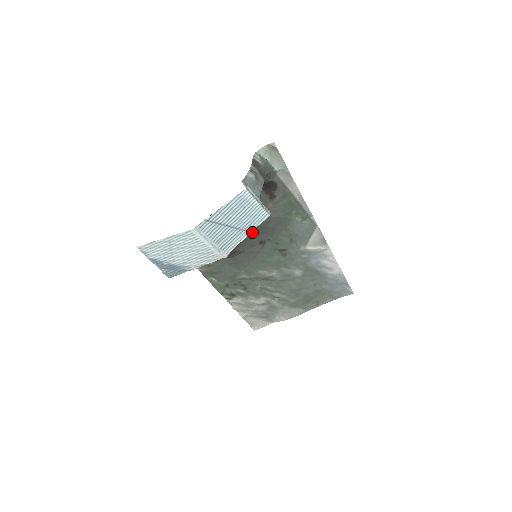
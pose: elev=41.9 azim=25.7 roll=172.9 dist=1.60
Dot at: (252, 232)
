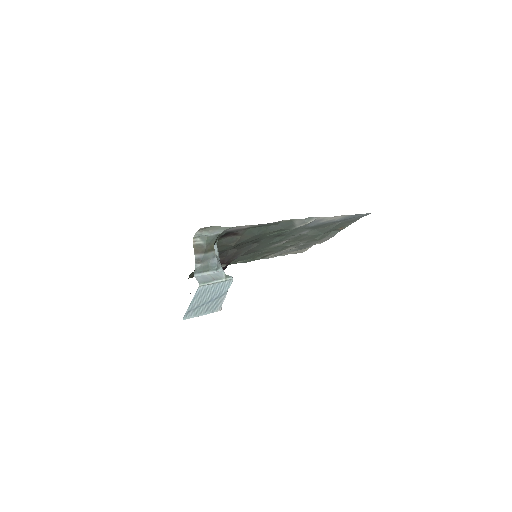
Dot at: (241, 246)
